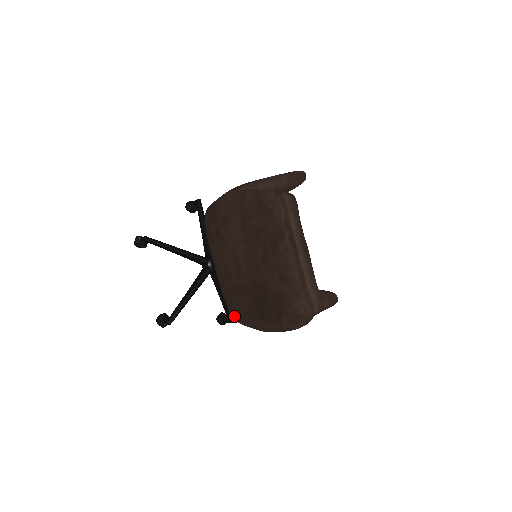
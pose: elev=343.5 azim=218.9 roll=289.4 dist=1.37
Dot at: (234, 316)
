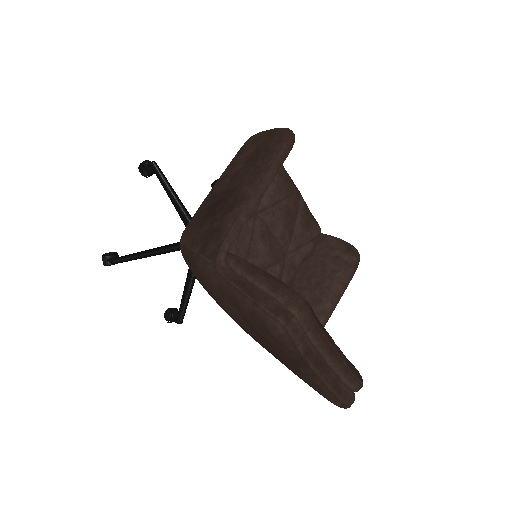
Dot at: occluded
